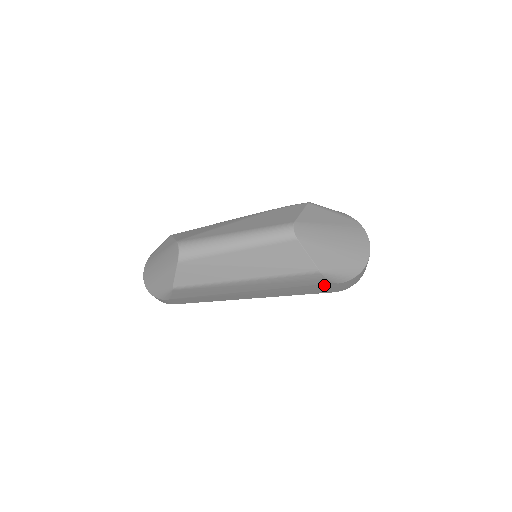
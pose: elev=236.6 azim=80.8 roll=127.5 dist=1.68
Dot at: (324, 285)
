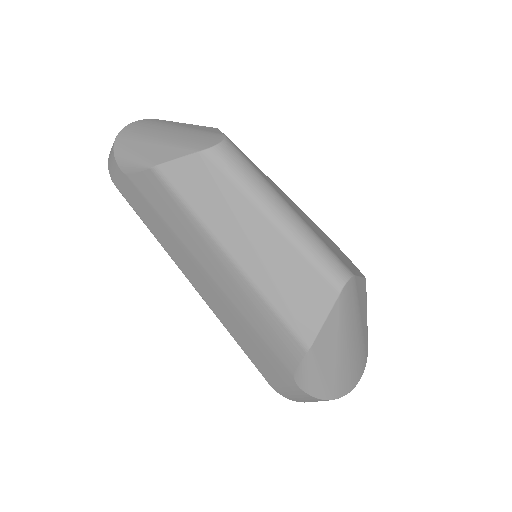
Dot at: (281, 366)
